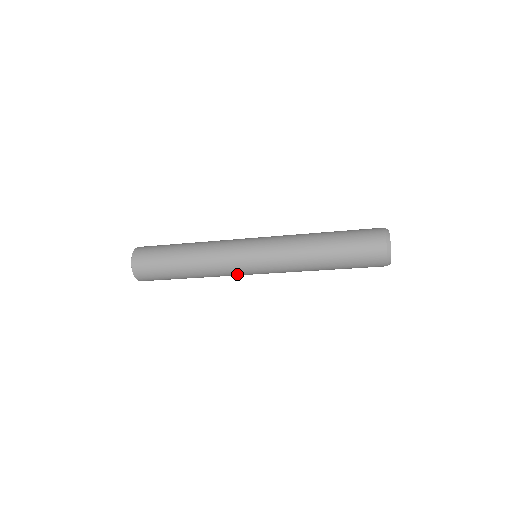
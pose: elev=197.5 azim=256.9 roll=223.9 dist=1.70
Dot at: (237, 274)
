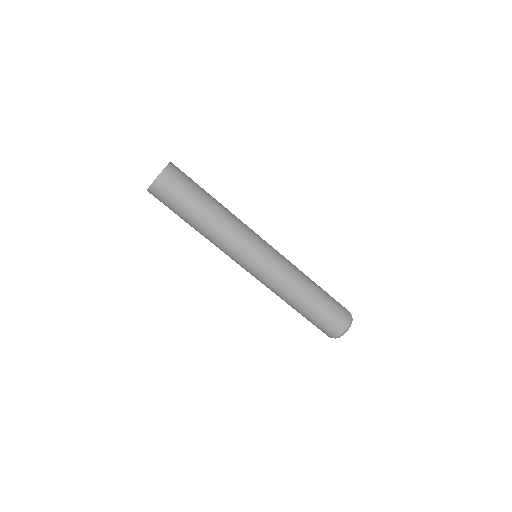
Dot at: (252, 237)
